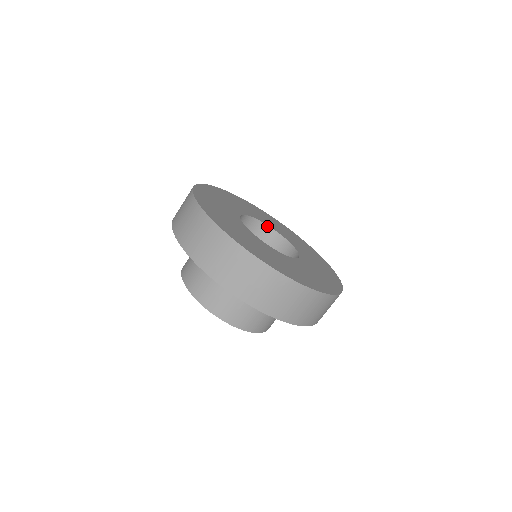
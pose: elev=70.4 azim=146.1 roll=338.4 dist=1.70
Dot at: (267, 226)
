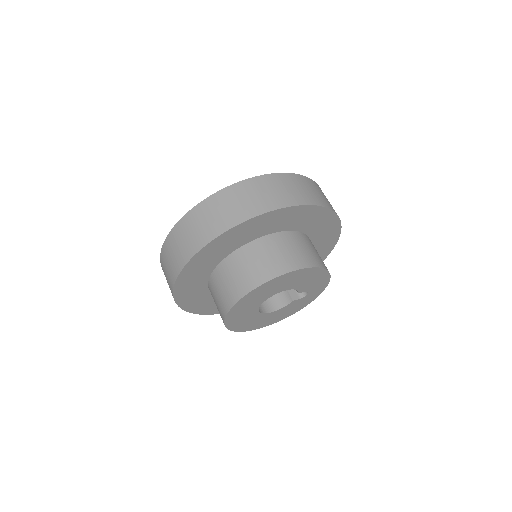
Dot at: occluded
